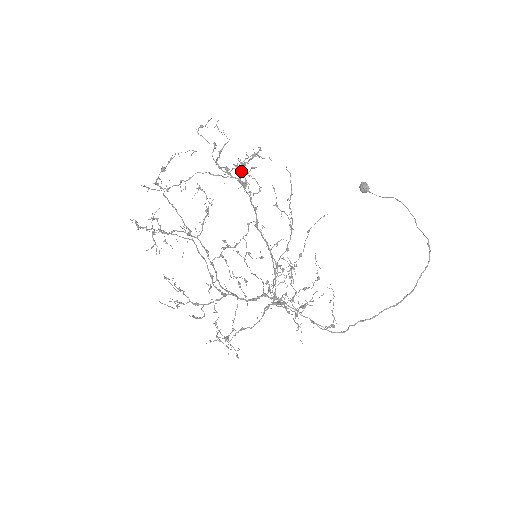
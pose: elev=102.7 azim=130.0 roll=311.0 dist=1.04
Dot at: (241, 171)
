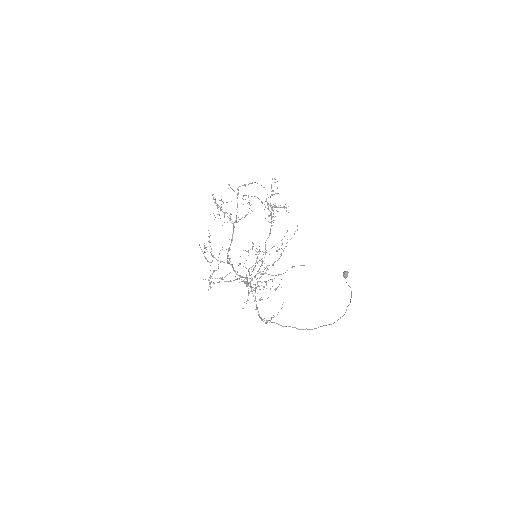
Dot at: (272, 209)
